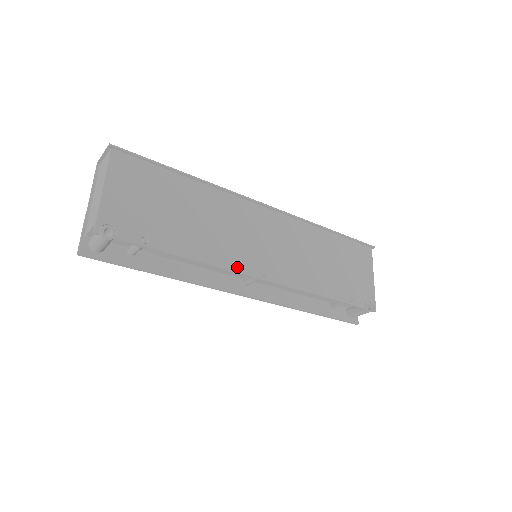
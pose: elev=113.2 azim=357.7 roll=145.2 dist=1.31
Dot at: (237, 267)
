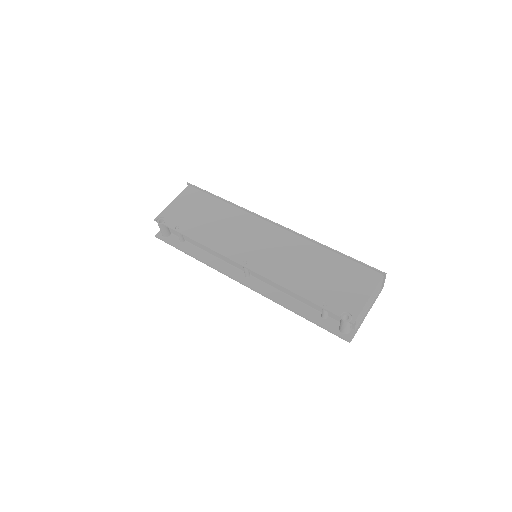
Dot at: (227, 254)
